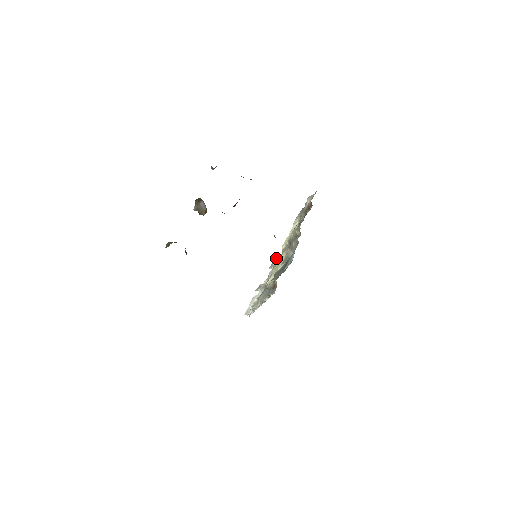
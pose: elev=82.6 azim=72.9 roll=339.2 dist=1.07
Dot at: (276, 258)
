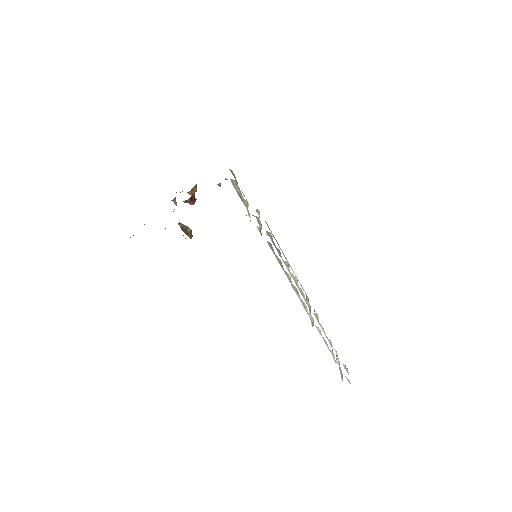
Dot at: (306, 297)
